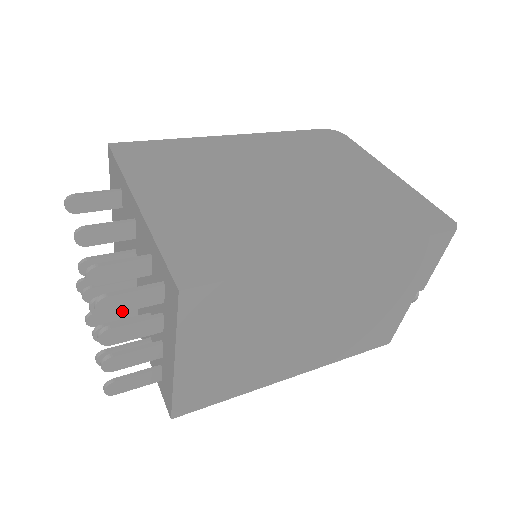
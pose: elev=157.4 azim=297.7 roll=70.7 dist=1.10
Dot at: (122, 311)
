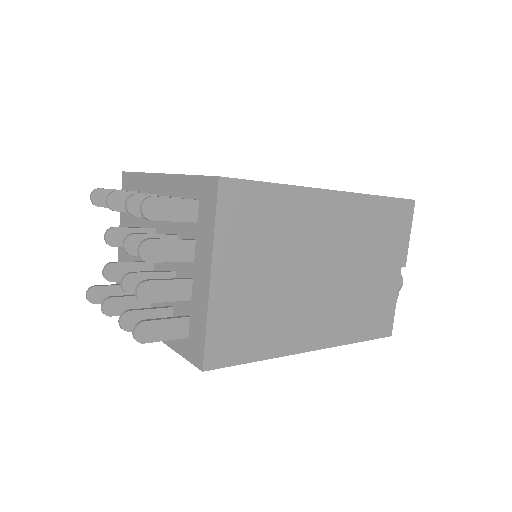
Dot at: (163, 219)
